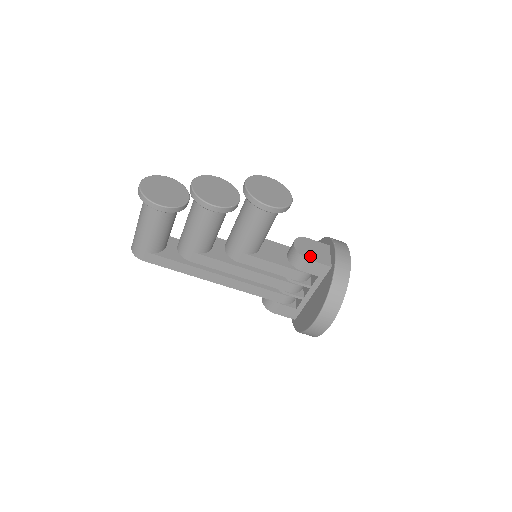
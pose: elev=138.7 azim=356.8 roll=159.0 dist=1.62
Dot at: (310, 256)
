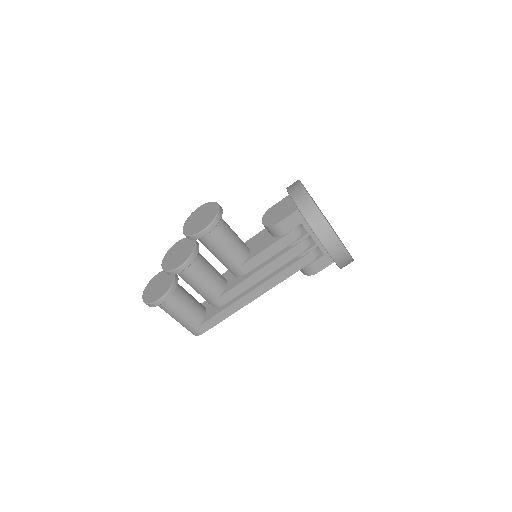
Dot at: (278, 219)
